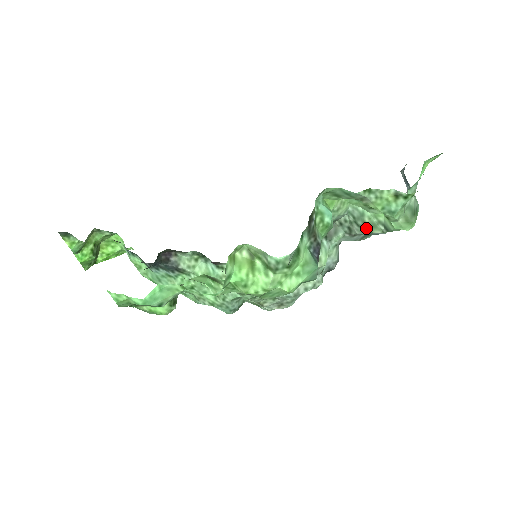
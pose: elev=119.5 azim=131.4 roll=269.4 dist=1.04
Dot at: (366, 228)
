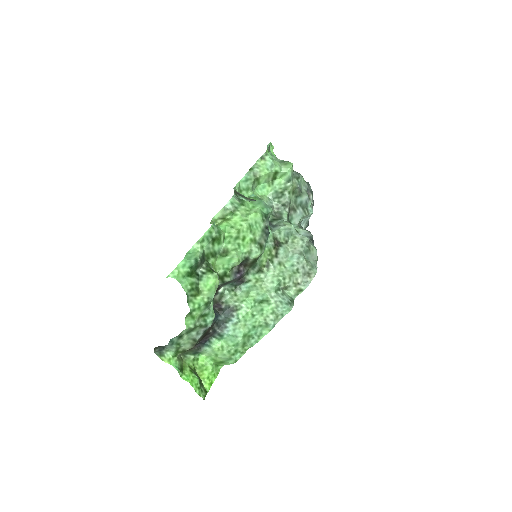
Dot at: (284, 193)
